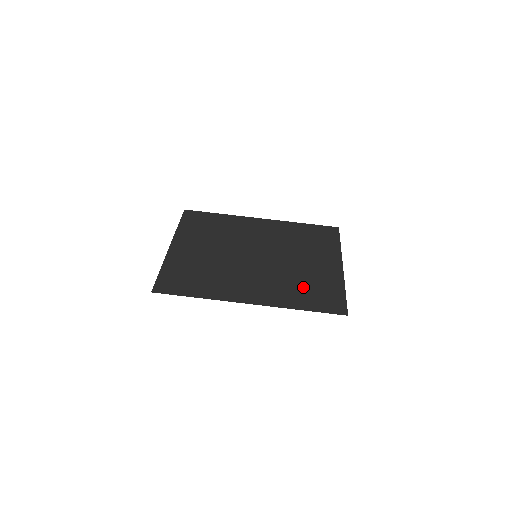
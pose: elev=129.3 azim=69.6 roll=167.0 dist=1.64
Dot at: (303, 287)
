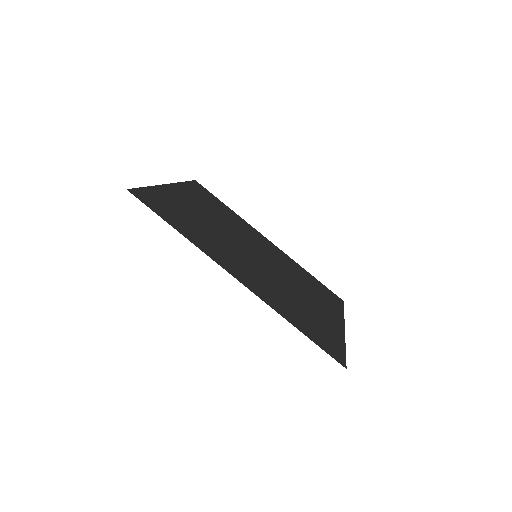
Dot at: (300, 311)
